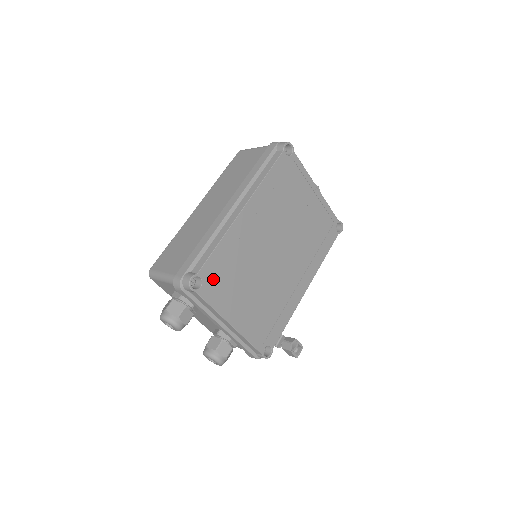
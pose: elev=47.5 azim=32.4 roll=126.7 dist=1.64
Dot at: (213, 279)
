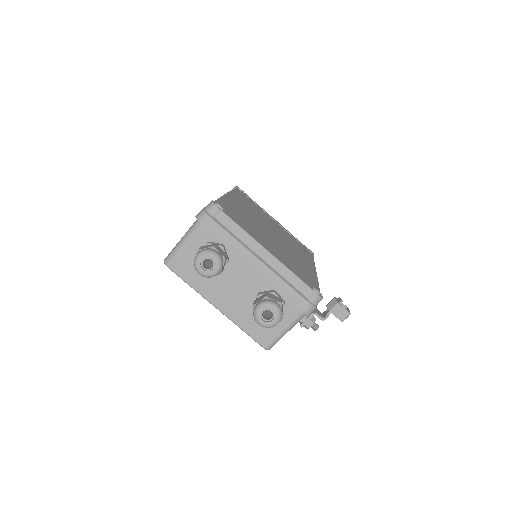
Dot at: (231, 214)
